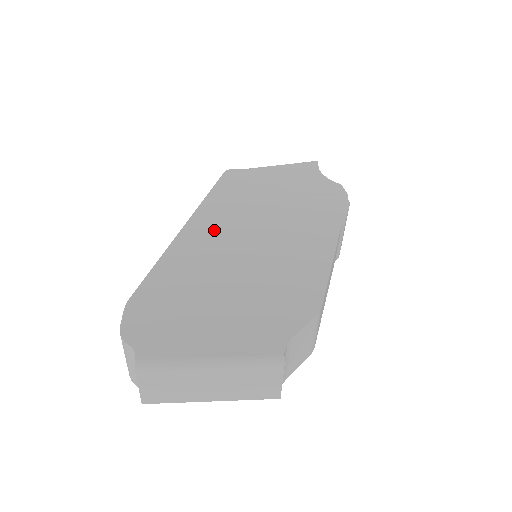
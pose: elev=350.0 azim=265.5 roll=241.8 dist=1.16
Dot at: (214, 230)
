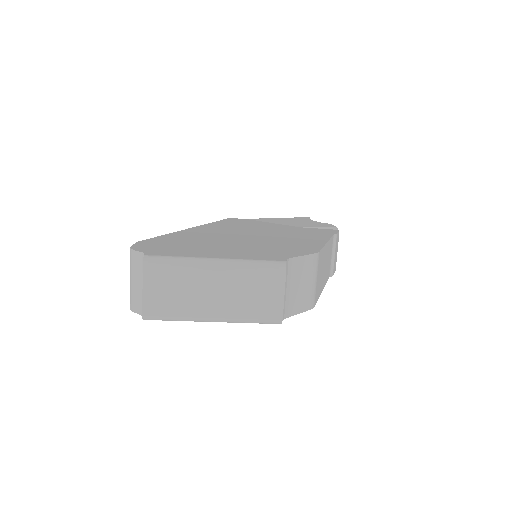
Dot at: (219, 230)
